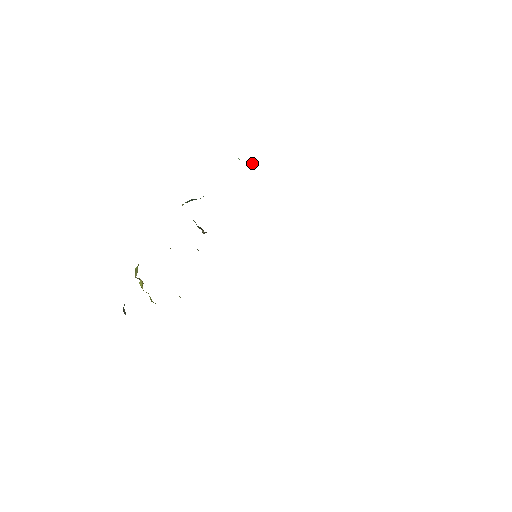
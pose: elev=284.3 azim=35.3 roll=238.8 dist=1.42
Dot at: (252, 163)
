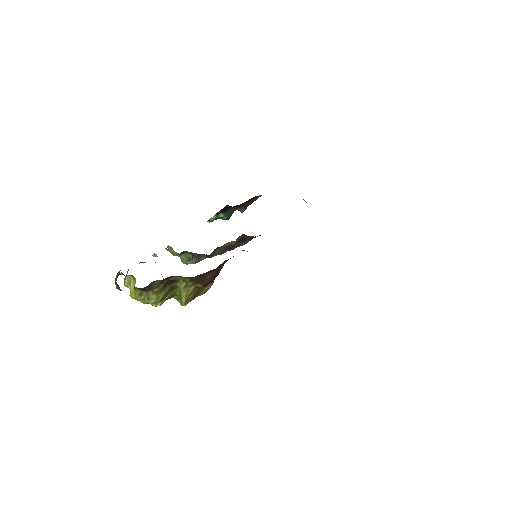
Dot at: (225, 215)
